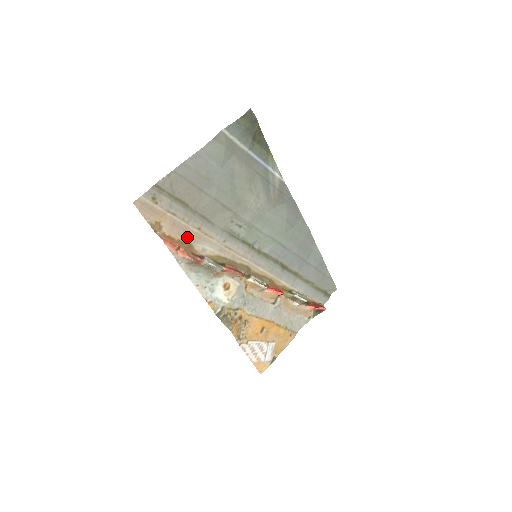
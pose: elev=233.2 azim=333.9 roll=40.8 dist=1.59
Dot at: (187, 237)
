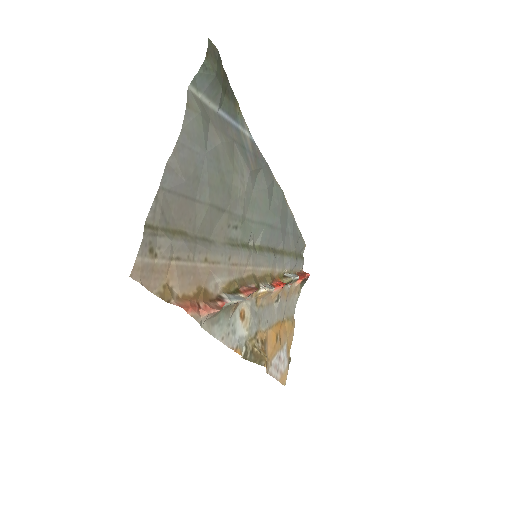
Dot at: (198, 282)
